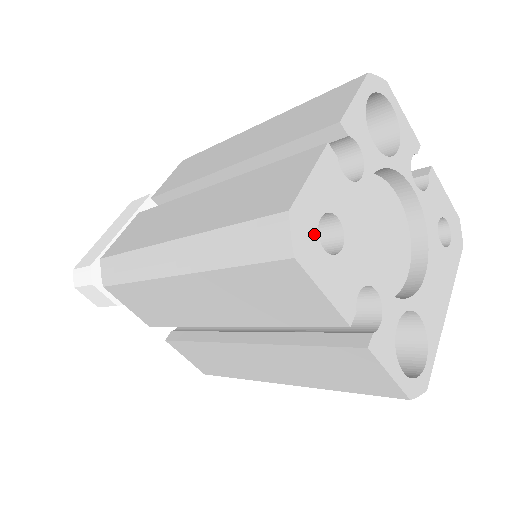
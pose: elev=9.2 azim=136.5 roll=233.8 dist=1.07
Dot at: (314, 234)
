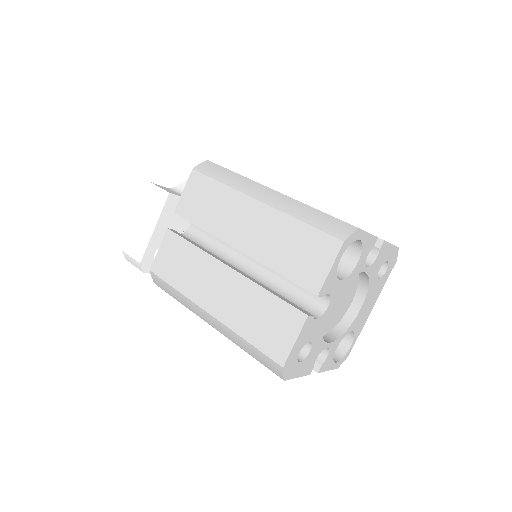
Dot at: (295, 362)
